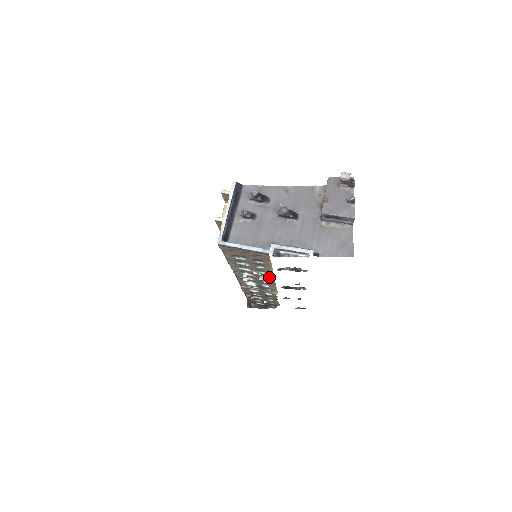
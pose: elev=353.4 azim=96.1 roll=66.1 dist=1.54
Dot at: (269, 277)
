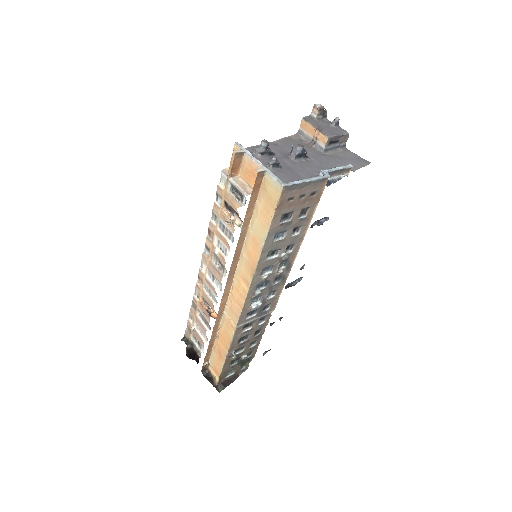
Dot at: (289, 261)
